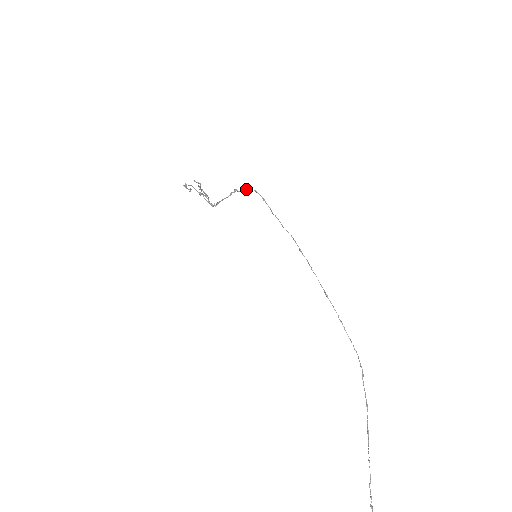
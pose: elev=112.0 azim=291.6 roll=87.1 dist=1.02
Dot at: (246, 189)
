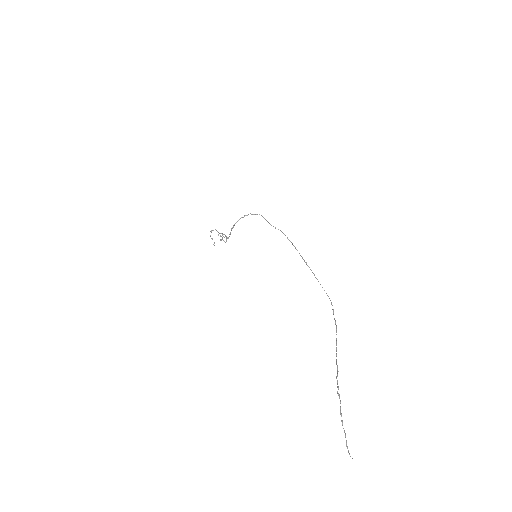
Dot at: (253, 214)
